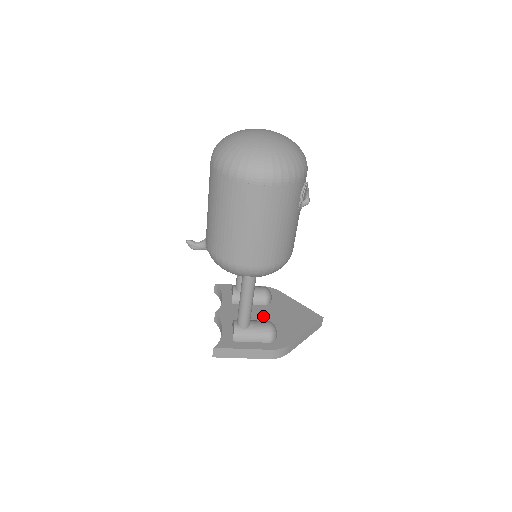
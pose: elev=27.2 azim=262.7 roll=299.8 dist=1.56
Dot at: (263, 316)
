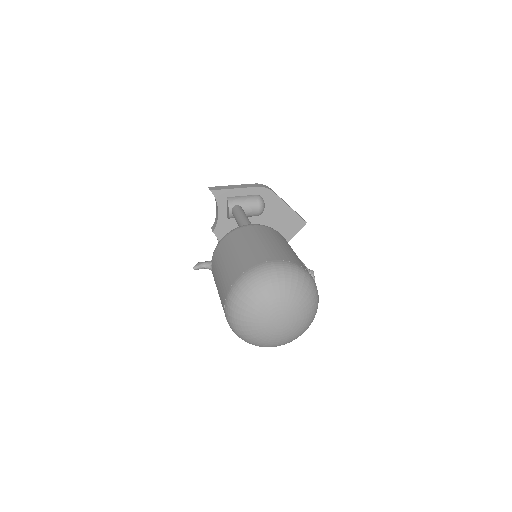
Dot at: occluded
